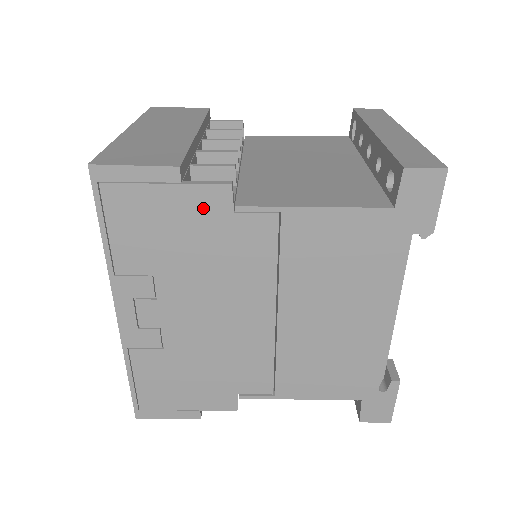
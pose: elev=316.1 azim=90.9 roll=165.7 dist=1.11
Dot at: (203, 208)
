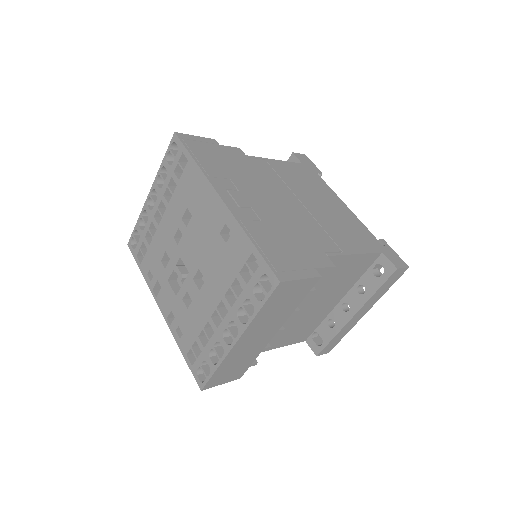
Dot at: (234, 154)
